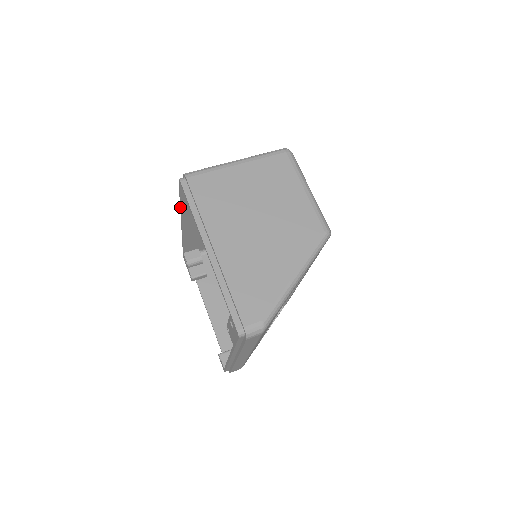
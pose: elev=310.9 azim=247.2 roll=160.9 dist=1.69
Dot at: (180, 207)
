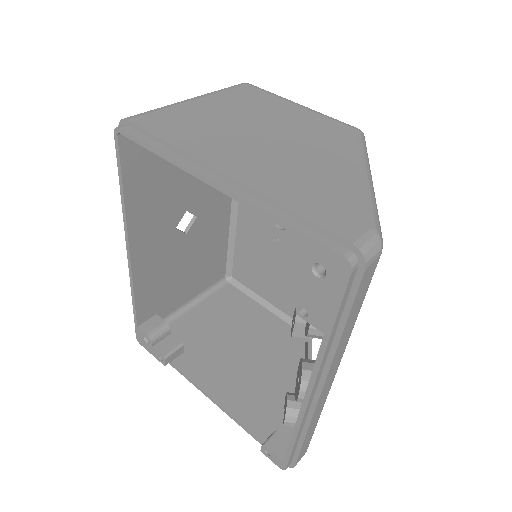
Dot at: (122, 208)
